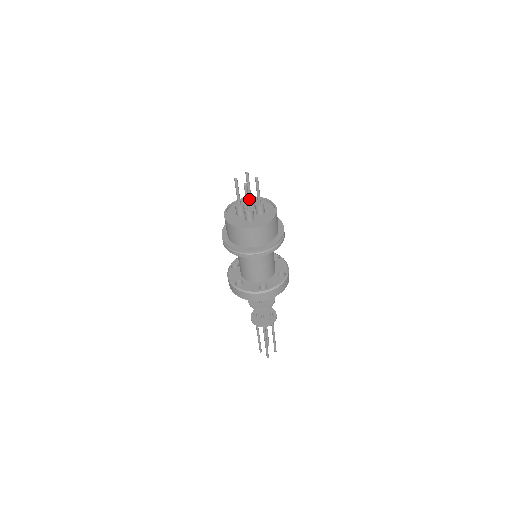
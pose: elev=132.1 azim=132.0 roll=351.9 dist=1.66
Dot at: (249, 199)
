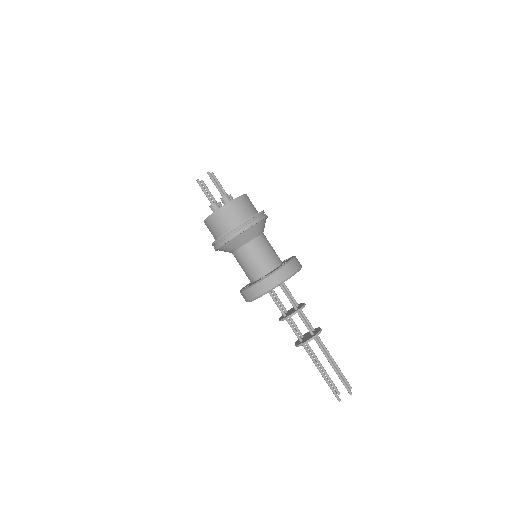
Dot at: occluded
